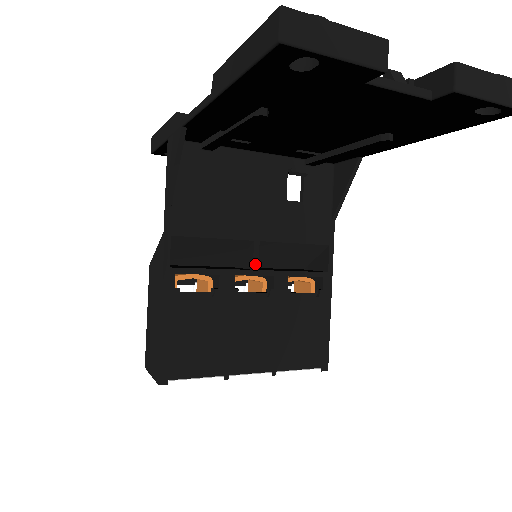
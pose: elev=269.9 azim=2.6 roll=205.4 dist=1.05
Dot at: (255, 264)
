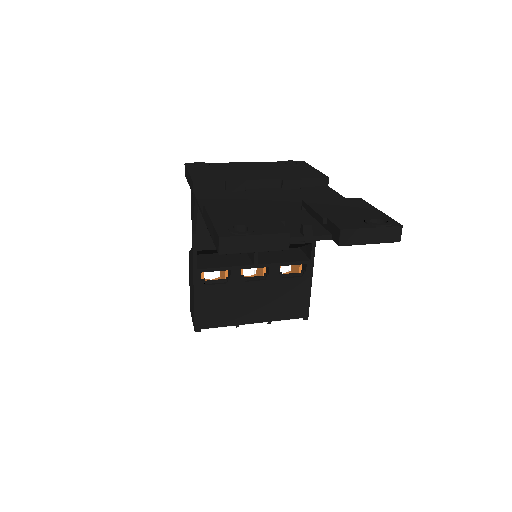
Dot at: (255, 261)
